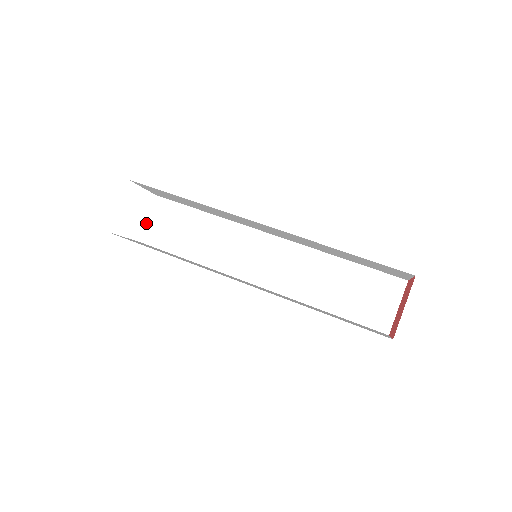
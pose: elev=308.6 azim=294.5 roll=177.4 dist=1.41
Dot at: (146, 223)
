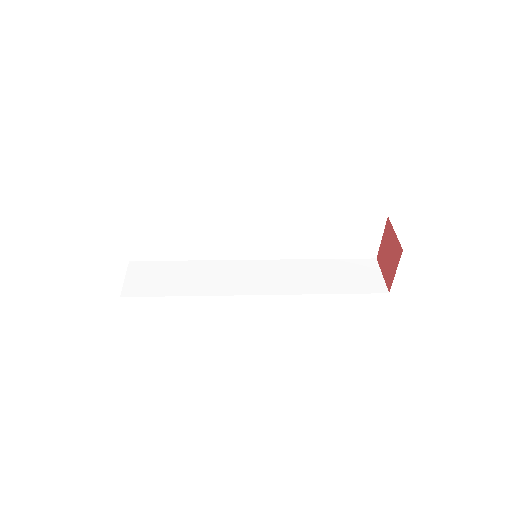
Dot at: (125, 282)
